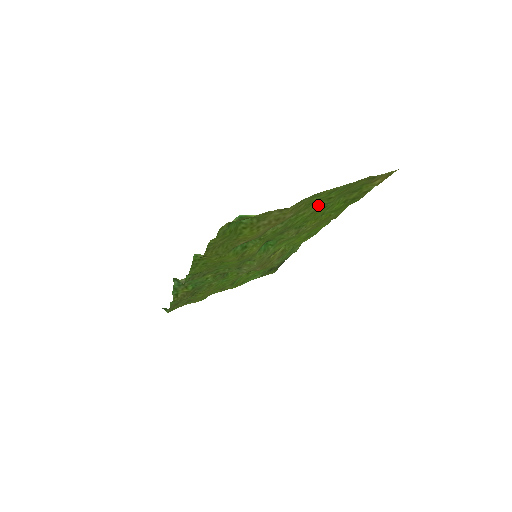
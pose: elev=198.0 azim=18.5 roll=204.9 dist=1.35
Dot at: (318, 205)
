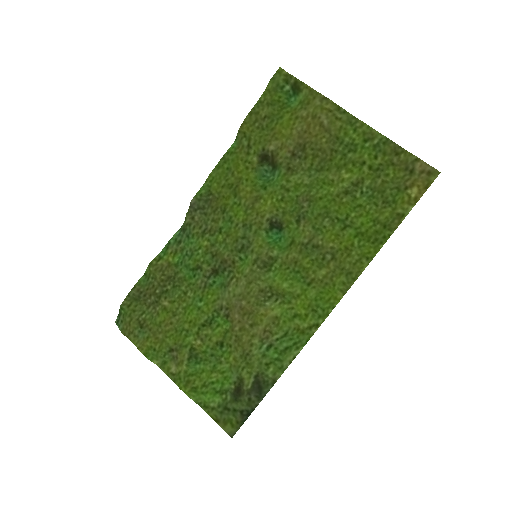
Dot at: (349, 182)
